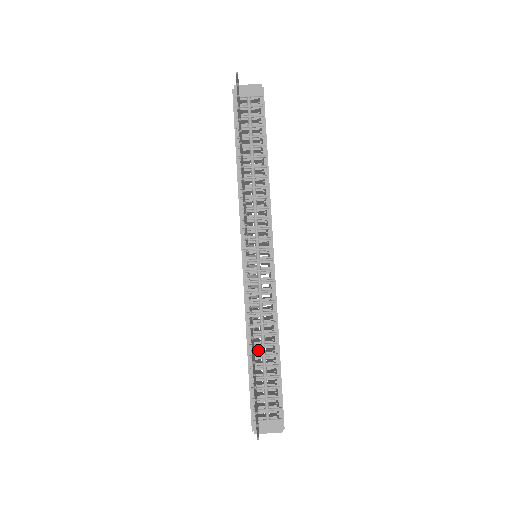
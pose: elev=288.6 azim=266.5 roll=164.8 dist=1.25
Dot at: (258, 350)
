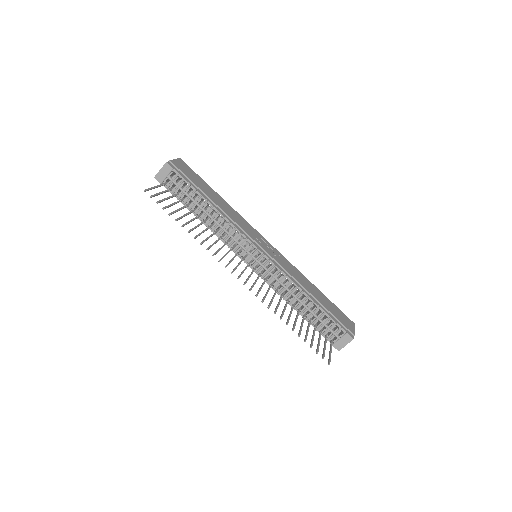
Dot at: occluded
